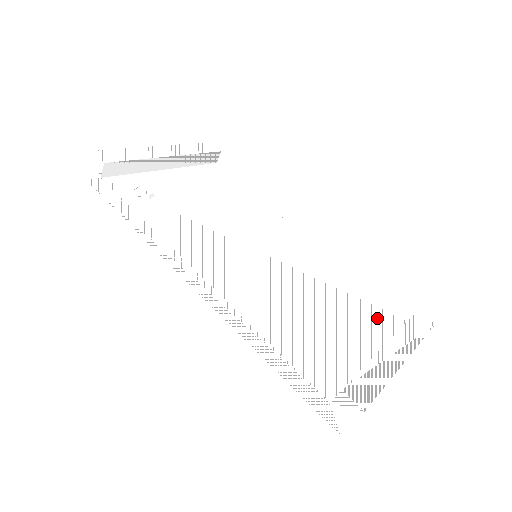
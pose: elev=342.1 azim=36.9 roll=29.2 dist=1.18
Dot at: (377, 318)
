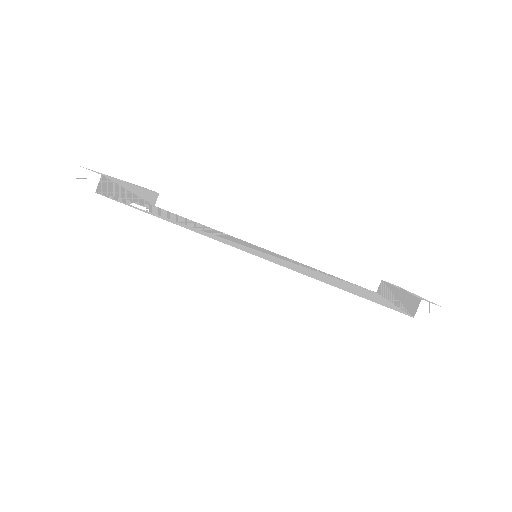
Dot at: (363, 289)
